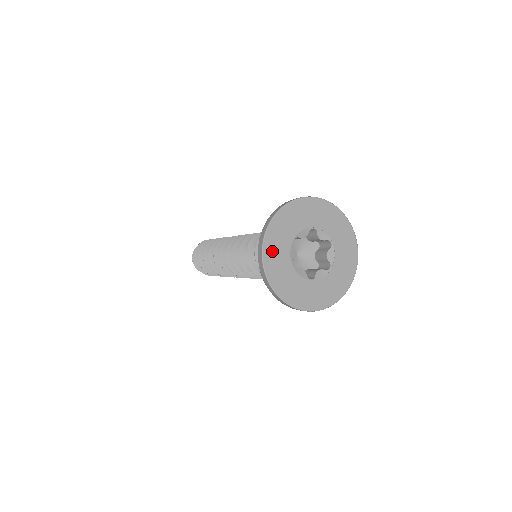
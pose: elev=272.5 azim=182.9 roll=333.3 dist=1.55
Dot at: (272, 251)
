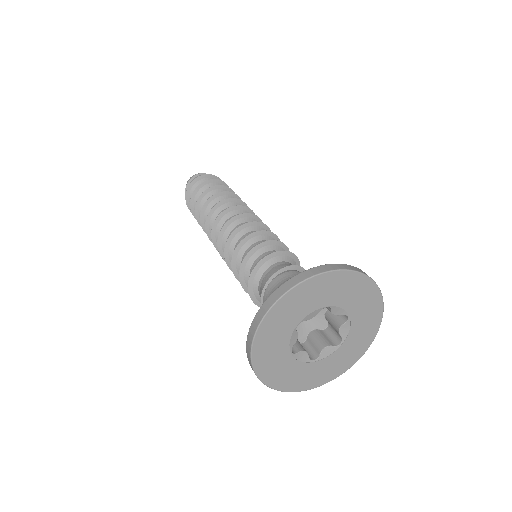
Dot at: (285, 381)
